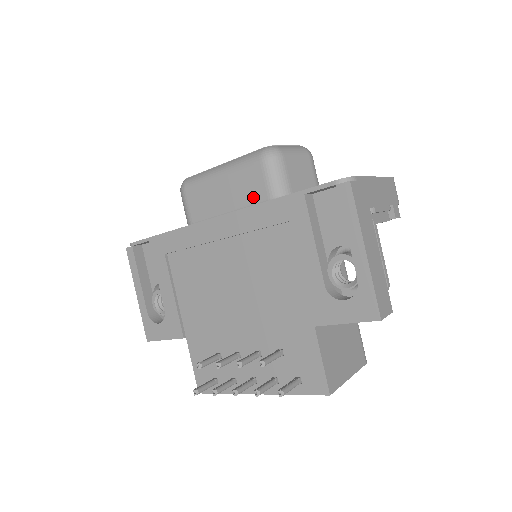
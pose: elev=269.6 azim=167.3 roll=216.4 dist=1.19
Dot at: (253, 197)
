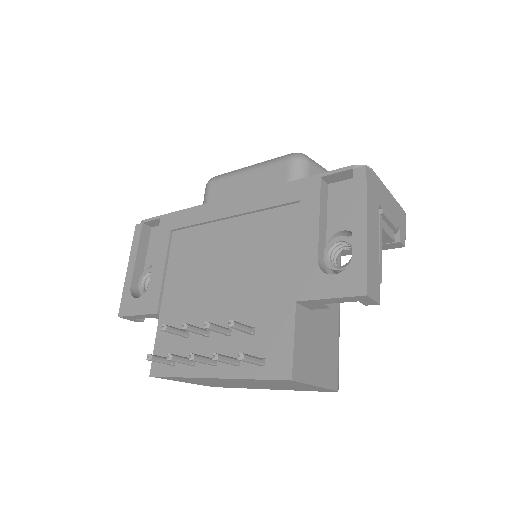
Dot at: occluded
